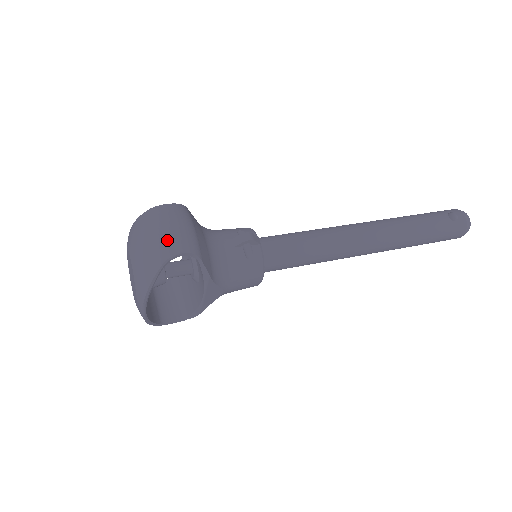
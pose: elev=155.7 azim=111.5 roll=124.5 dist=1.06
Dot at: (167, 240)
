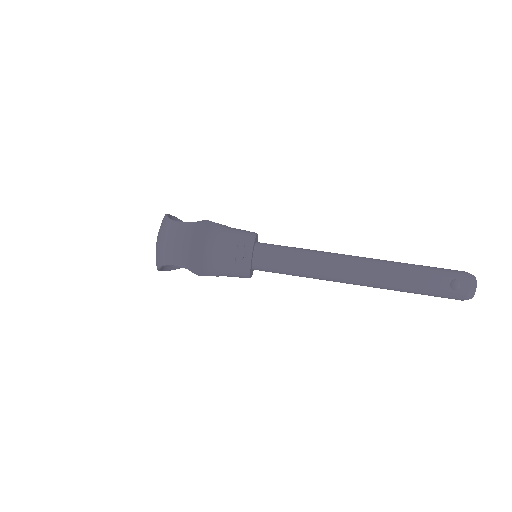
Dot at: (166, 253)
